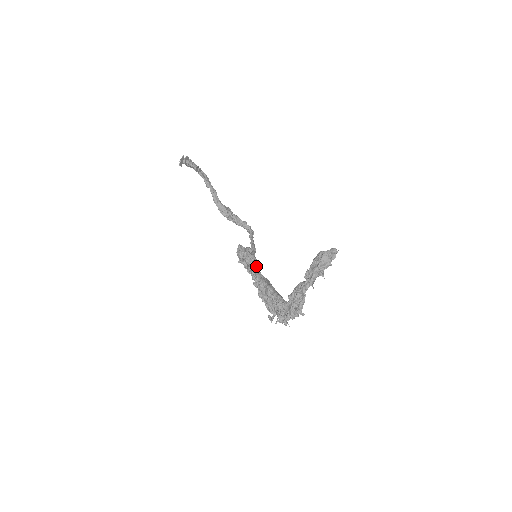
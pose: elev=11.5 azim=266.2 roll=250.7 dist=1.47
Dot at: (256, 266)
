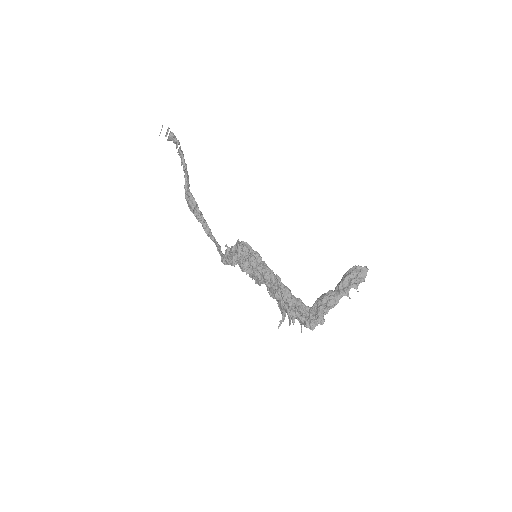
Dot at: occluded
